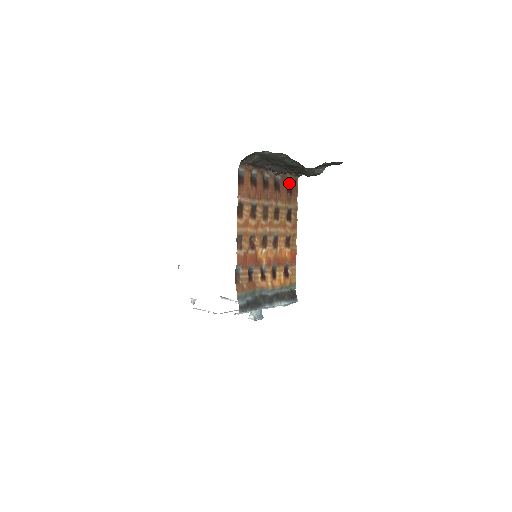
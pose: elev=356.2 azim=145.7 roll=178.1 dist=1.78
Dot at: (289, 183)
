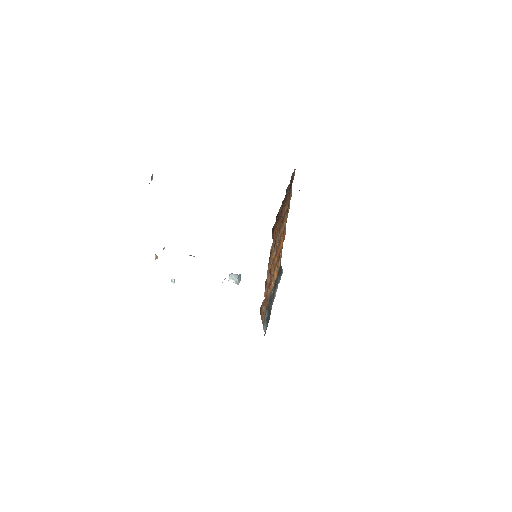
Dot at: (291, 178)
